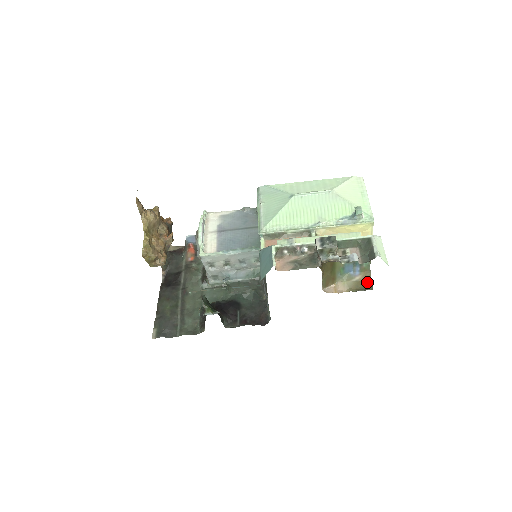
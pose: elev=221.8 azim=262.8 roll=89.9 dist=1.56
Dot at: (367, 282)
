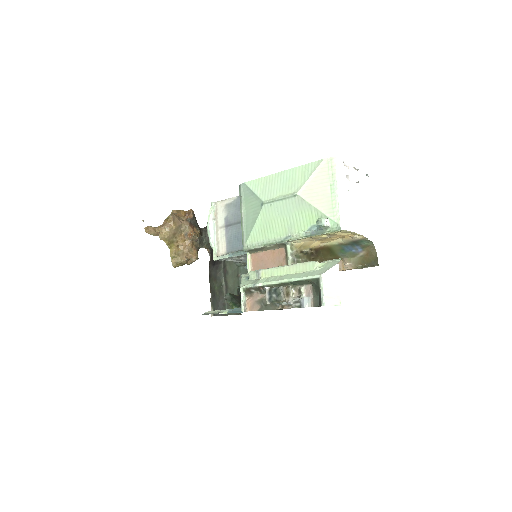
Dot at: (372, 257)
